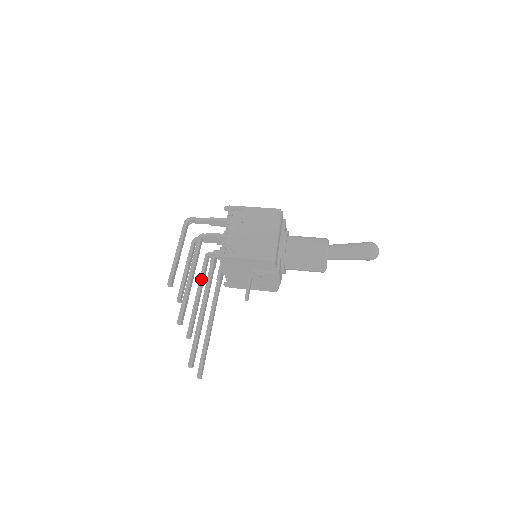
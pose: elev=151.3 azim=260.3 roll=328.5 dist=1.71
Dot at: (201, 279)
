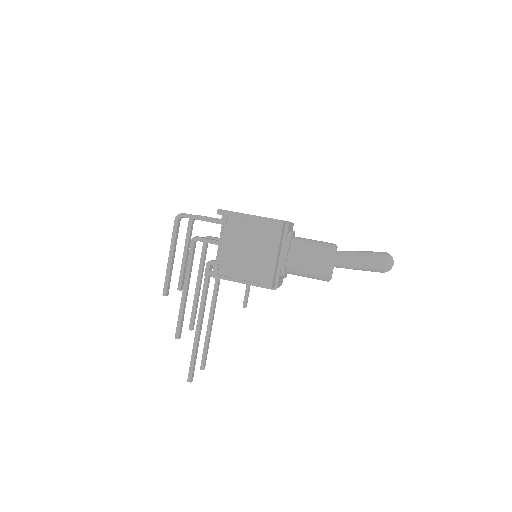
Dot at: (200, 268)
